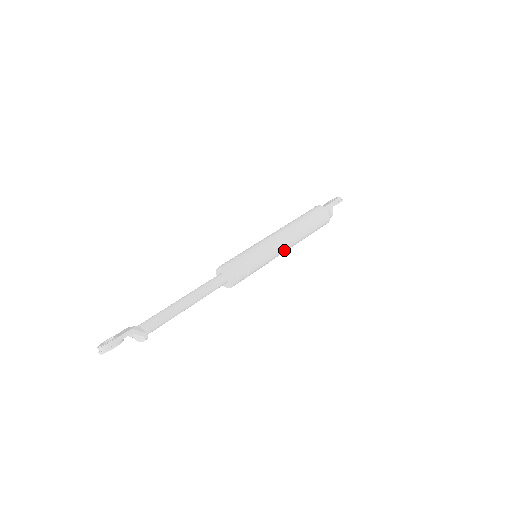
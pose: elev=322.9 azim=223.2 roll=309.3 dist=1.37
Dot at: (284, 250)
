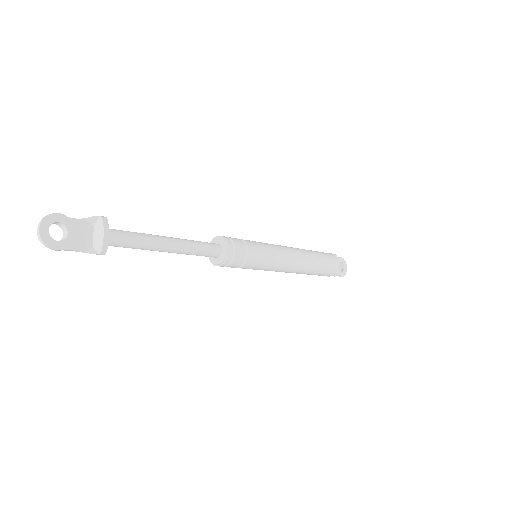
Dot at: (287, 250)
